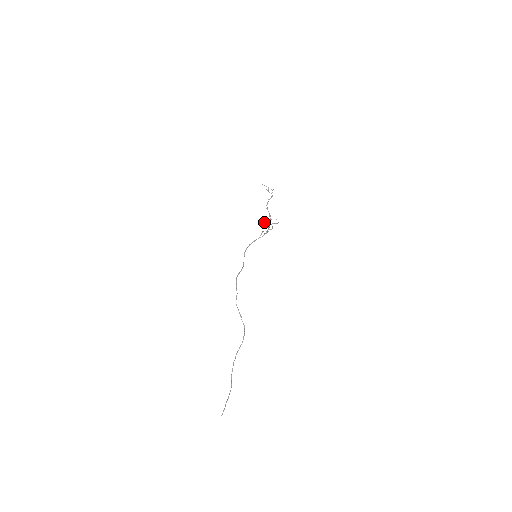
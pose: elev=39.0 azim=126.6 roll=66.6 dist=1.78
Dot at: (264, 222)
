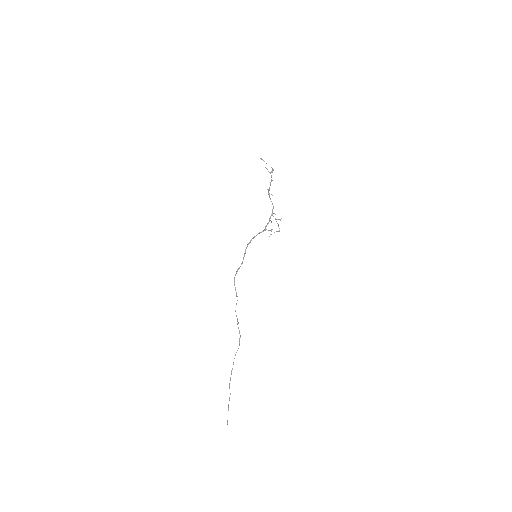
Dot at: occluded
